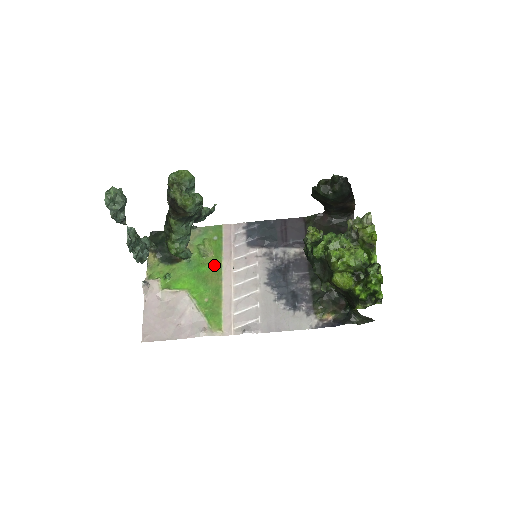
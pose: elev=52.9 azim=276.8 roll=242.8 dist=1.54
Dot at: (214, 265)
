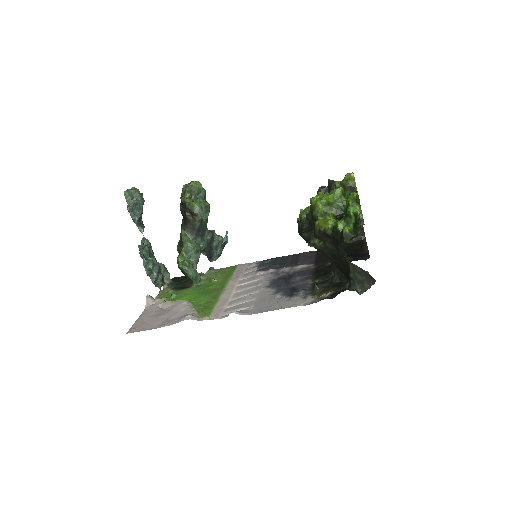
Dot at: (220, 284)
